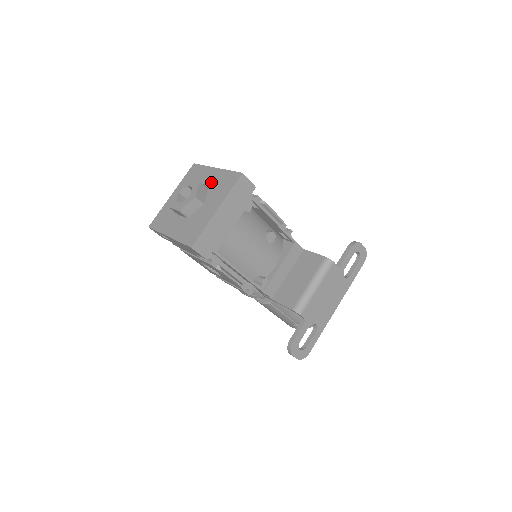
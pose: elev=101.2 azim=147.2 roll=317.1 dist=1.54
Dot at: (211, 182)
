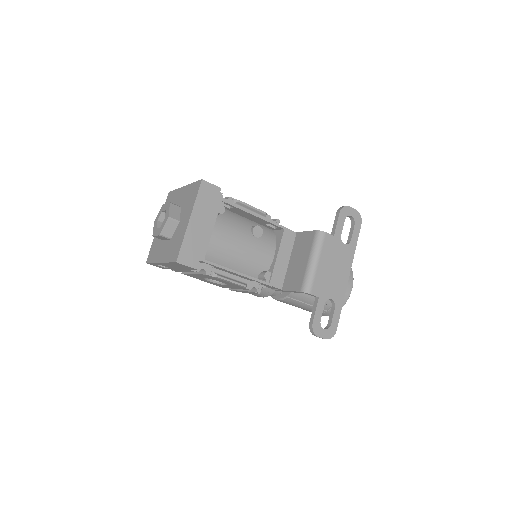
Dot at: (182, 200)
